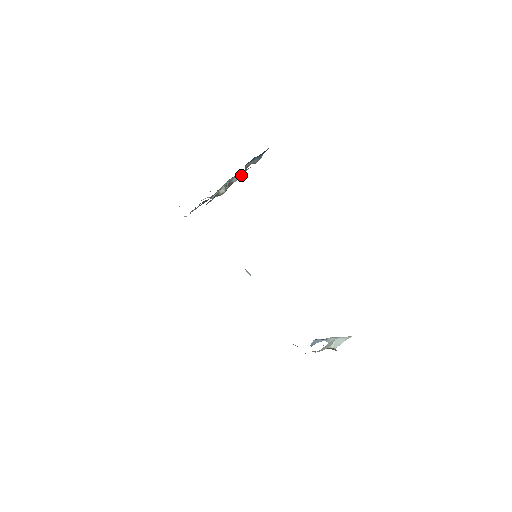
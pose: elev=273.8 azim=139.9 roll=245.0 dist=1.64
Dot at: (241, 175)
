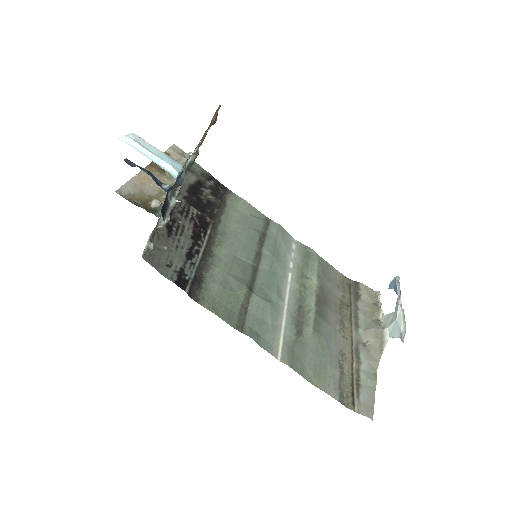
Dot at: (169, 209)
